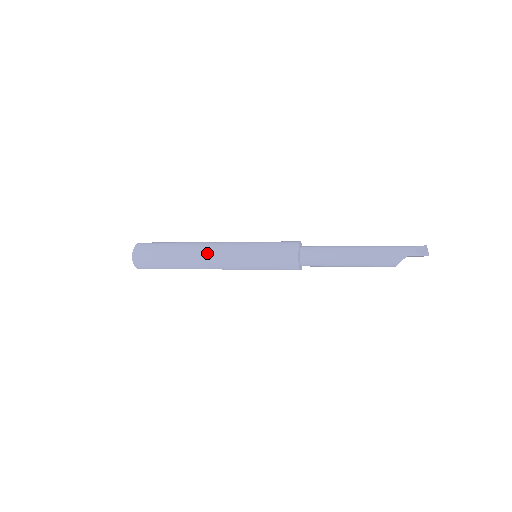
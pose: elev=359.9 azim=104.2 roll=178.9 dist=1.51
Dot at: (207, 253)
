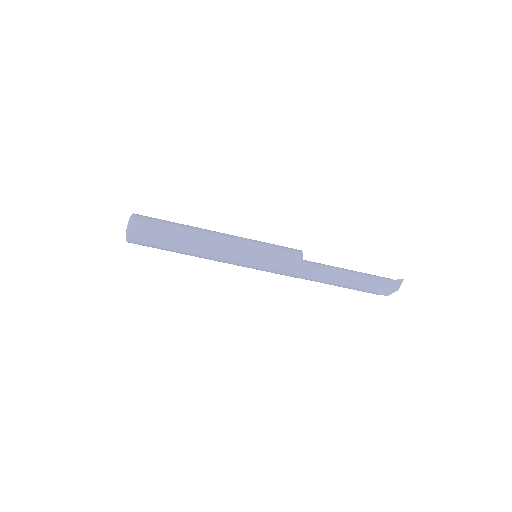
Dot at: (215, 231)
